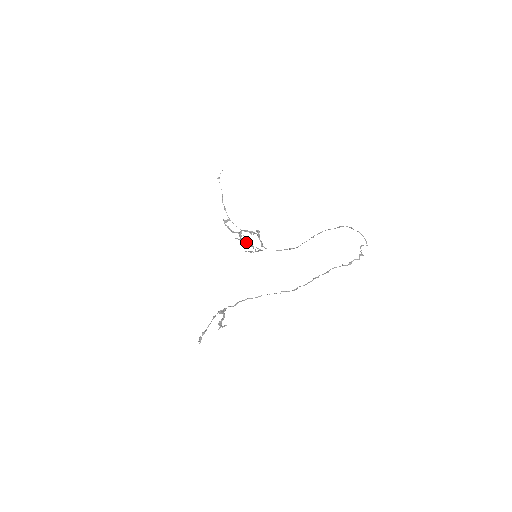
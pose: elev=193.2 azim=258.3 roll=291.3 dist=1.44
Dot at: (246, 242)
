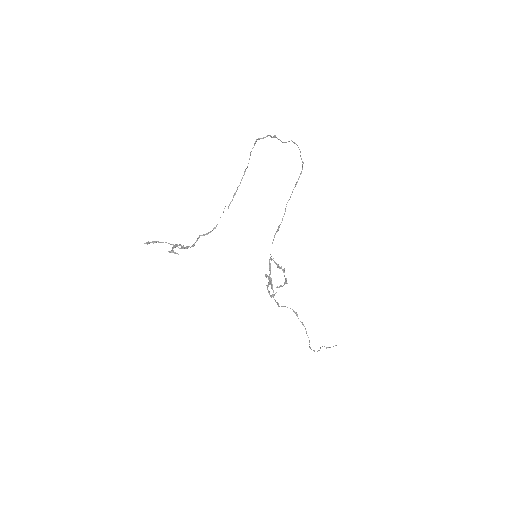
Dot at: (270, 280)
